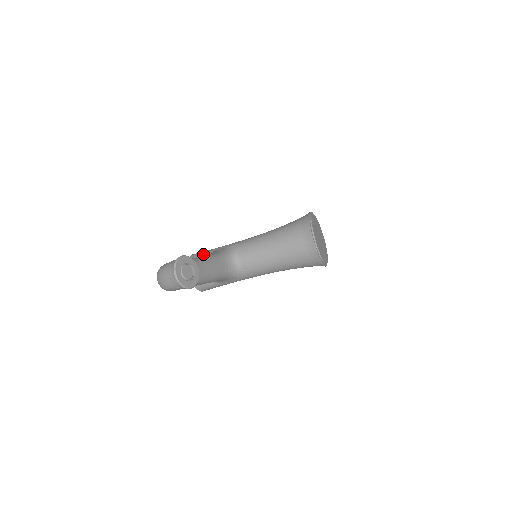
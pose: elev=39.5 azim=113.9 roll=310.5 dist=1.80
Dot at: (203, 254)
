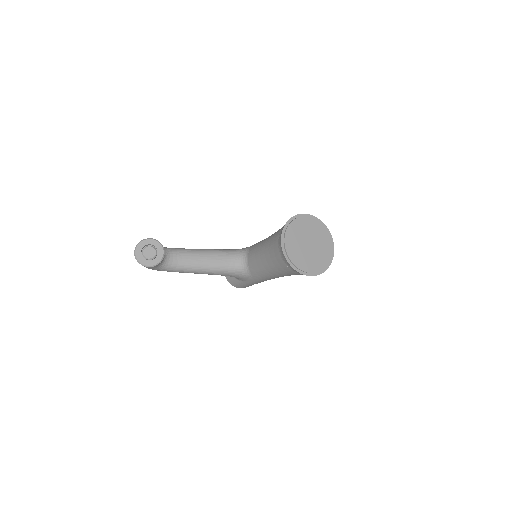
Dot at: occluded
